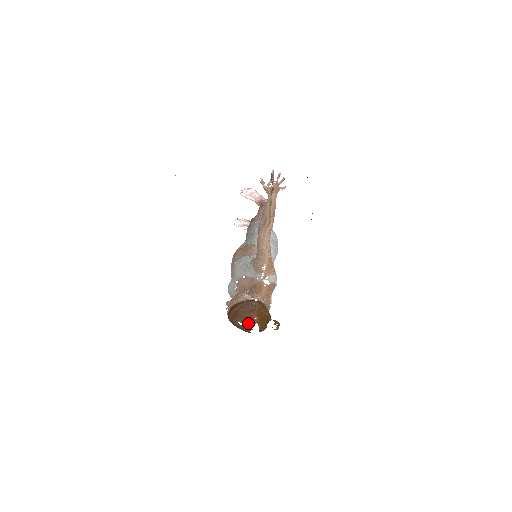
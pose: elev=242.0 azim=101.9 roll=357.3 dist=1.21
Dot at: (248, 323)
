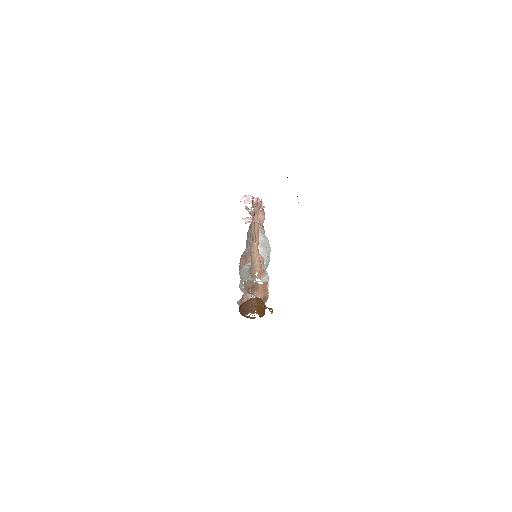
Dot at: occluded
